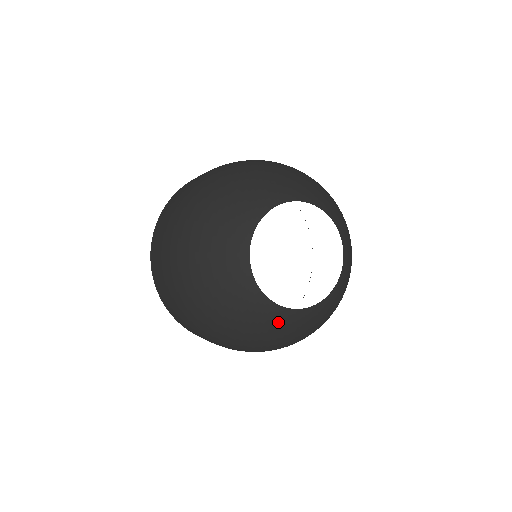
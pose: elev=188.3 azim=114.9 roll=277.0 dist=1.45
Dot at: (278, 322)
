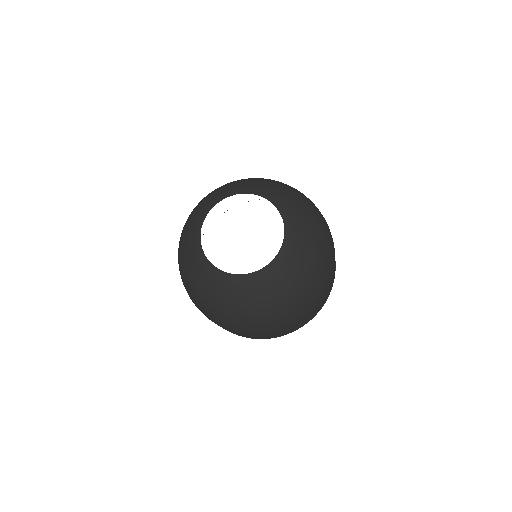
Dot at: (235, 289)
